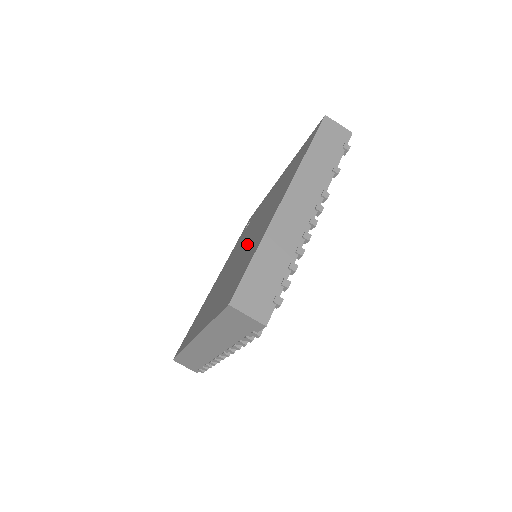
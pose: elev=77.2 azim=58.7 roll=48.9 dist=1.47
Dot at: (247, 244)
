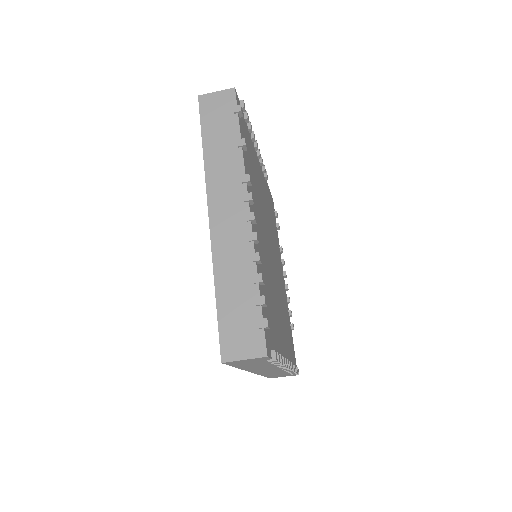
Dot at: occluded
